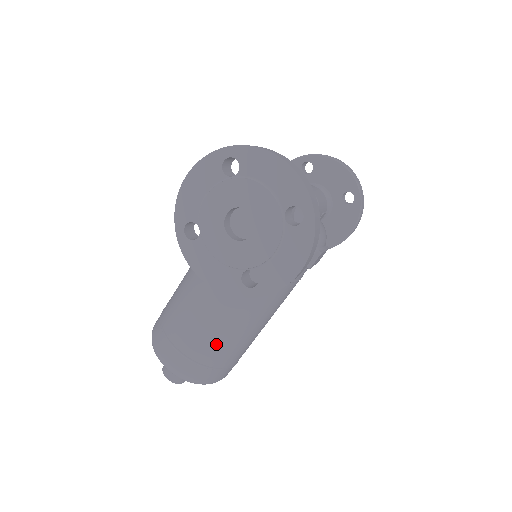
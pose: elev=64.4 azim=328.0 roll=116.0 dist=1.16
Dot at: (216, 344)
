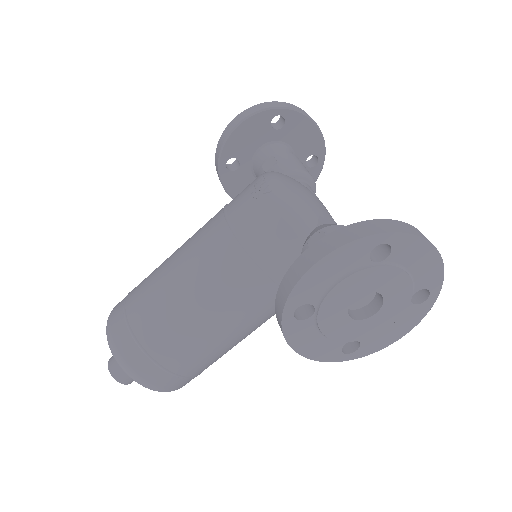
Dot at: (218, 358)
